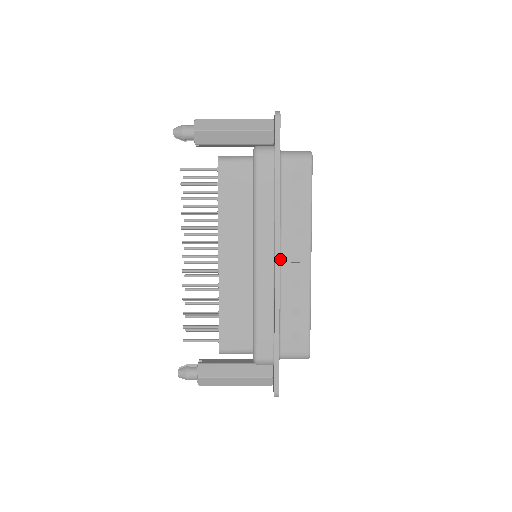
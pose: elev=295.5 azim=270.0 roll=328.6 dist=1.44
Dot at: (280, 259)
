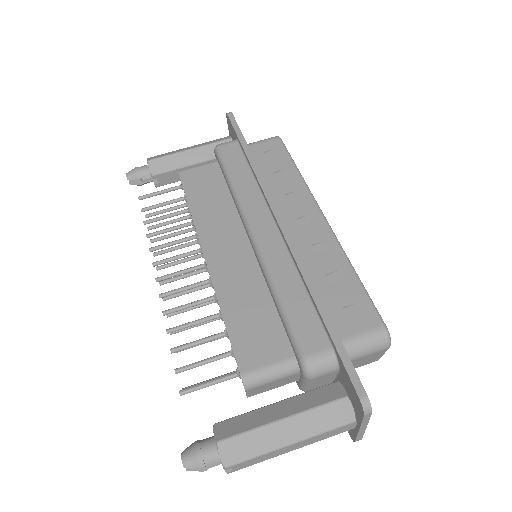
Dot at: occluded
